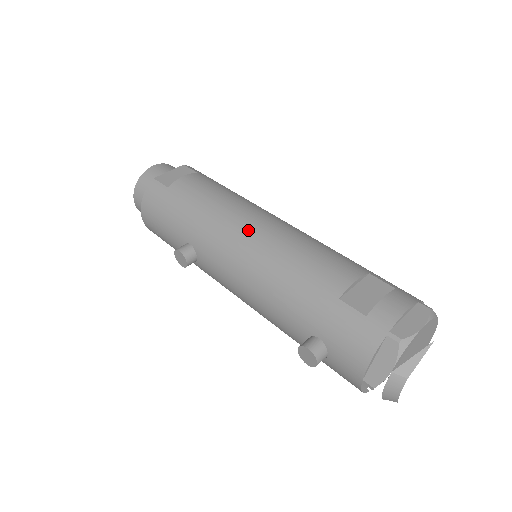
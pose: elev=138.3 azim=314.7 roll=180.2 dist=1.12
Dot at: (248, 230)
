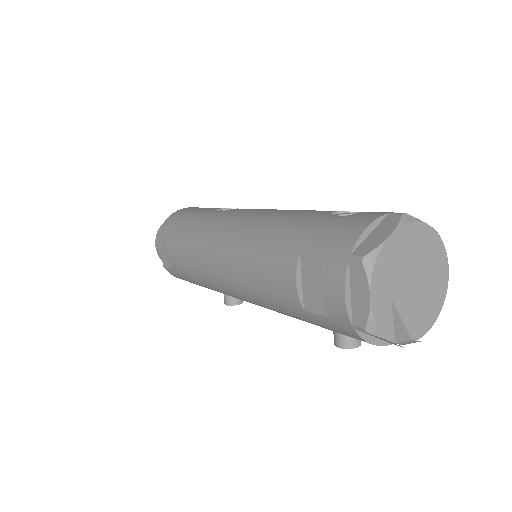
Dot at: (221, 279)
